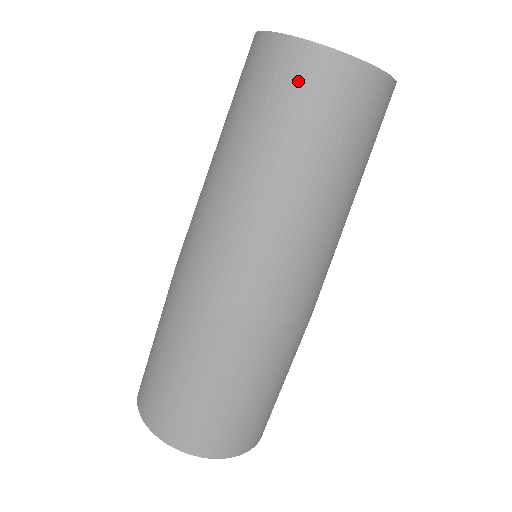
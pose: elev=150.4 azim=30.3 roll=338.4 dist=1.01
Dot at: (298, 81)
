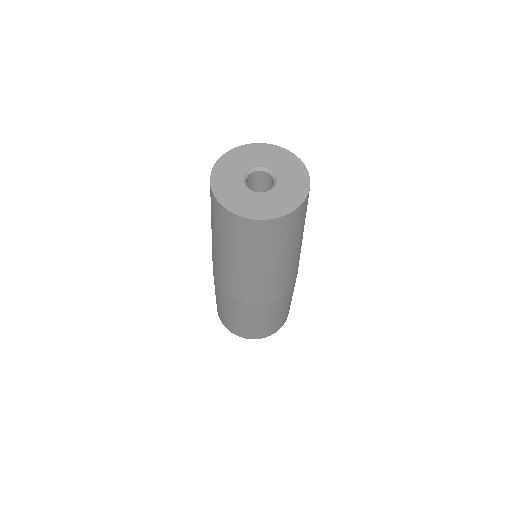
Dot at: (278, 232)
